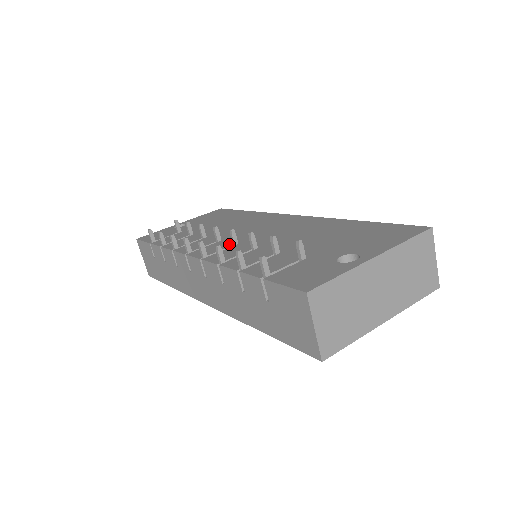
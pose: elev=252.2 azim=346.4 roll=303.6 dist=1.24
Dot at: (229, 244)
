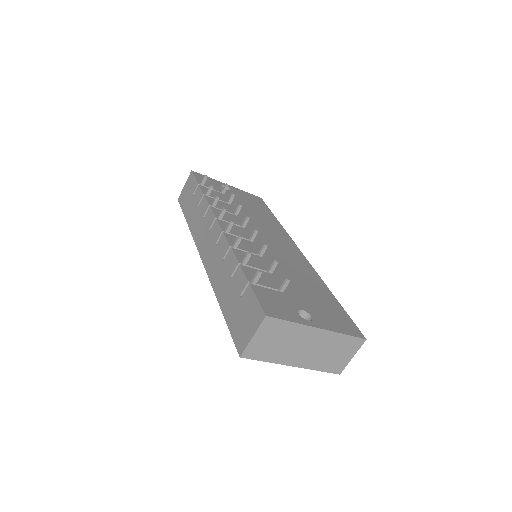
Dot at: (247, 236)
